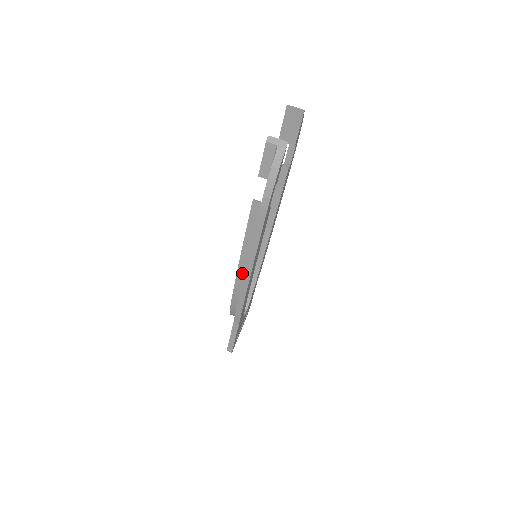
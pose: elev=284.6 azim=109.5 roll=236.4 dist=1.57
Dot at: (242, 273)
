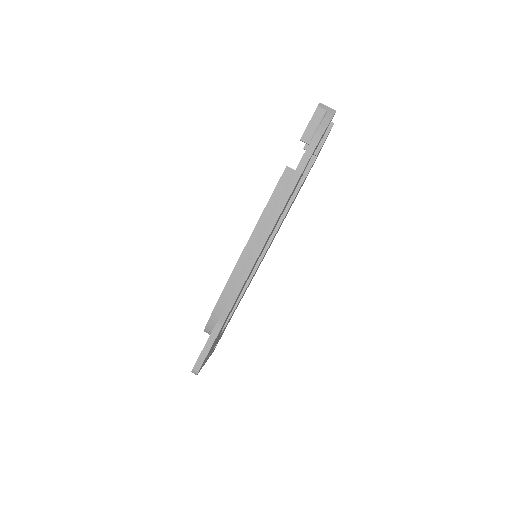
Dot at: (246, 256)
